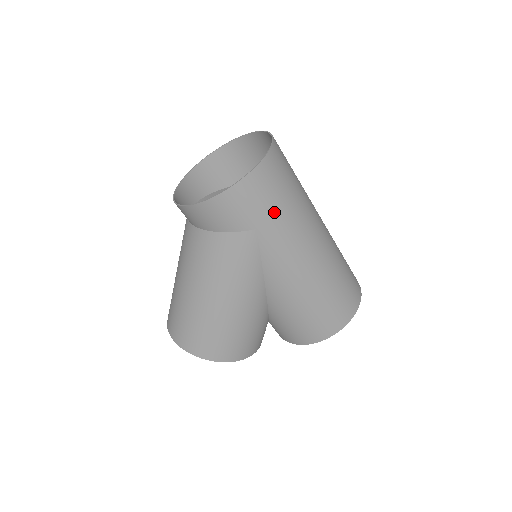
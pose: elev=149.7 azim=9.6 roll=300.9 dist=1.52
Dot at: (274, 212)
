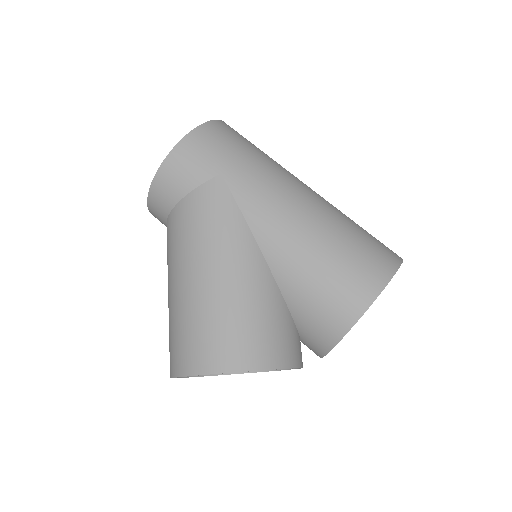
Dot at: (236, 156)
